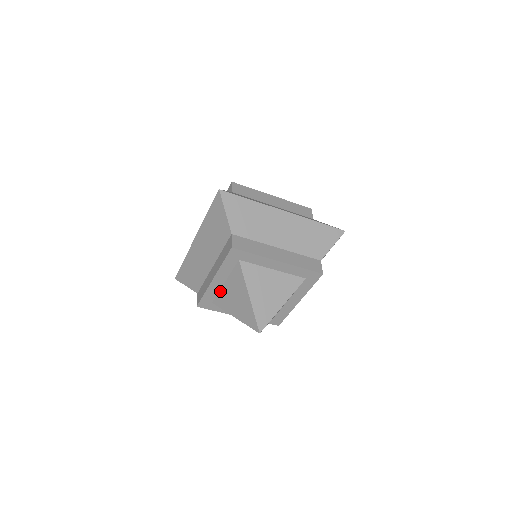
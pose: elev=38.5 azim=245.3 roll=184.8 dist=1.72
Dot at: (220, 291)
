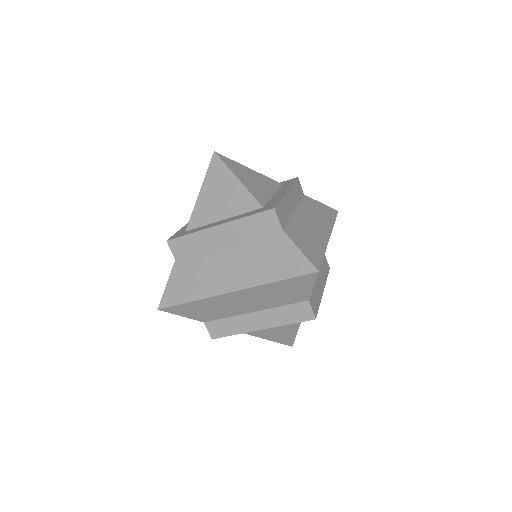
Dot at: occluded
